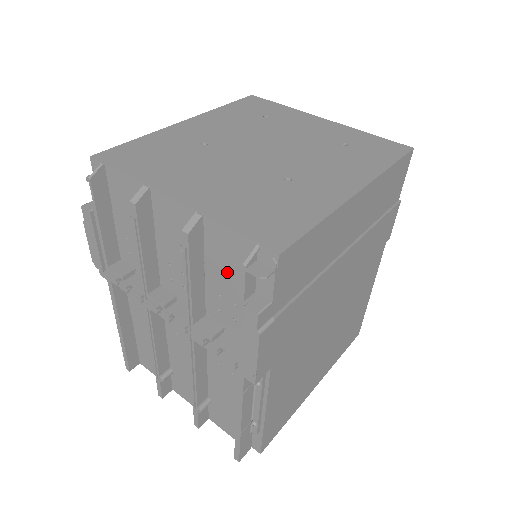
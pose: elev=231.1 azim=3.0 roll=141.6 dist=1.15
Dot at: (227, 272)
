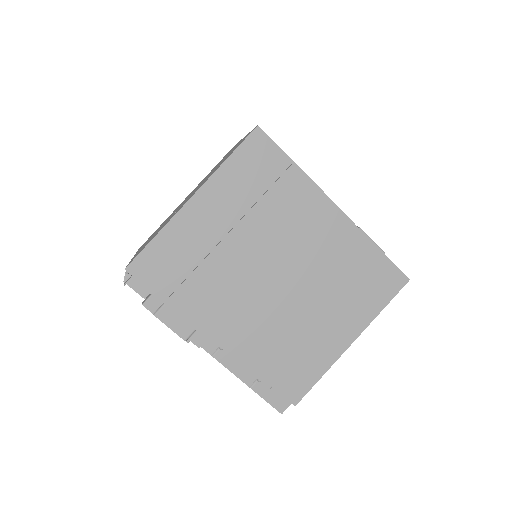
Dot at: occluded
